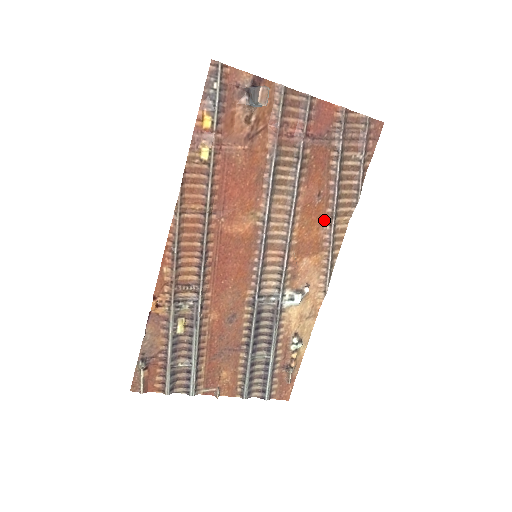
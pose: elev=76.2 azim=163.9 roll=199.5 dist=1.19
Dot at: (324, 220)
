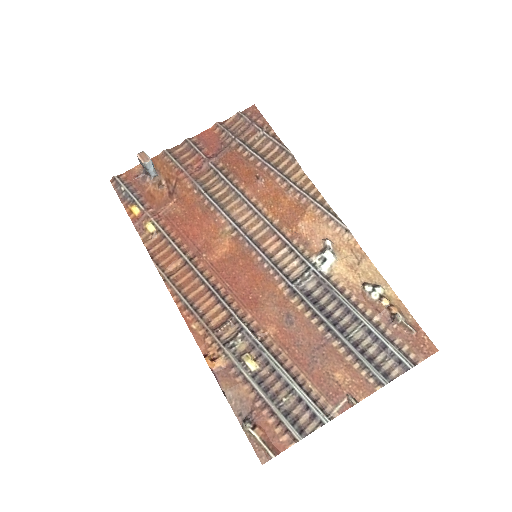
Dot at: (283, 189)
